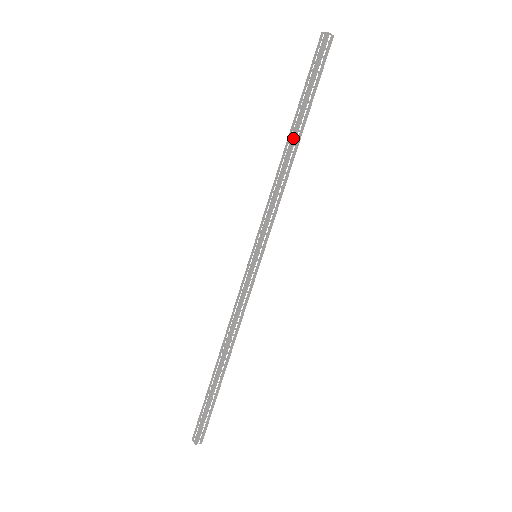
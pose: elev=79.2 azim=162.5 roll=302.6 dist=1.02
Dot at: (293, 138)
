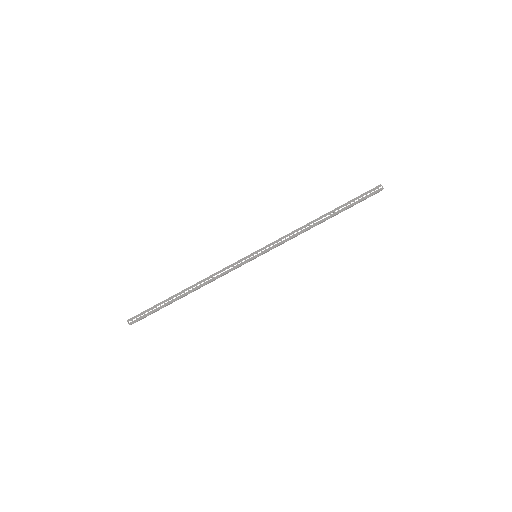
Dot at: (326, 219)
